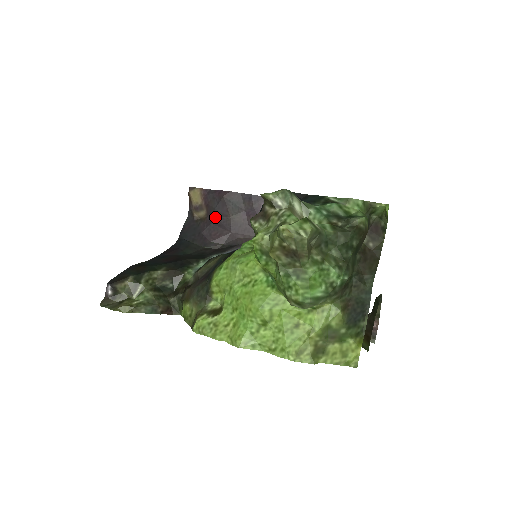
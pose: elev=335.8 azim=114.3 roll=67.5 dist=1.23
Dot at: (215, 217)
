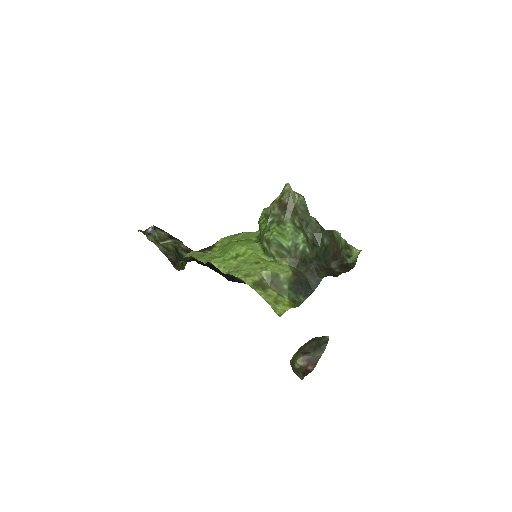
Dot at: occluded
